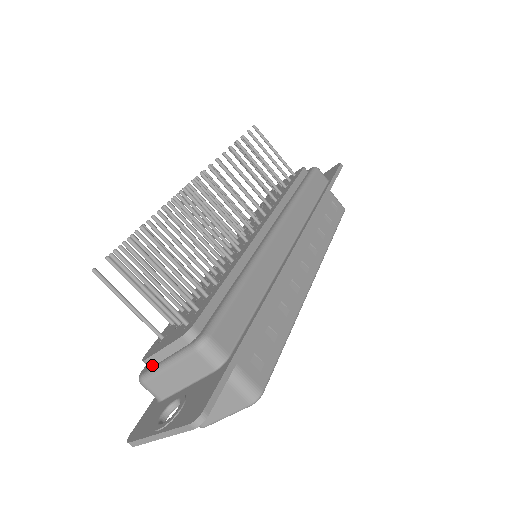
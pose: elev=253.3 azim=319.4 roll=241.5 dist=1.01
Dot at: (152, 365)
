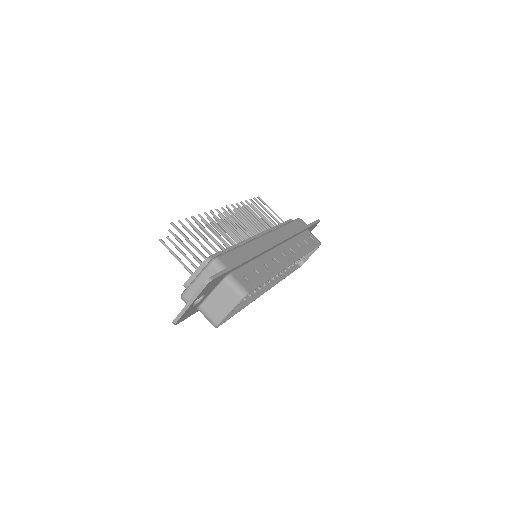
Dot at: (188, 286)
